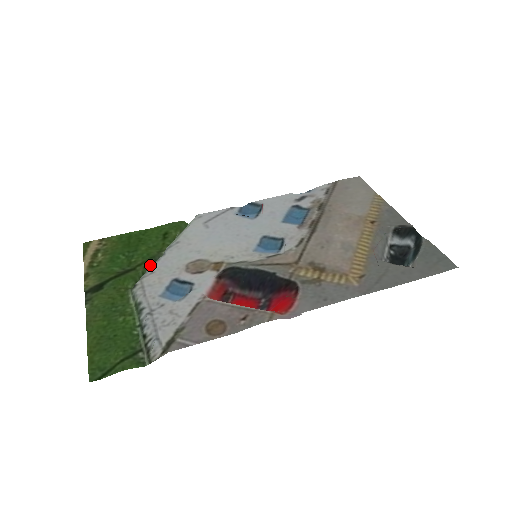
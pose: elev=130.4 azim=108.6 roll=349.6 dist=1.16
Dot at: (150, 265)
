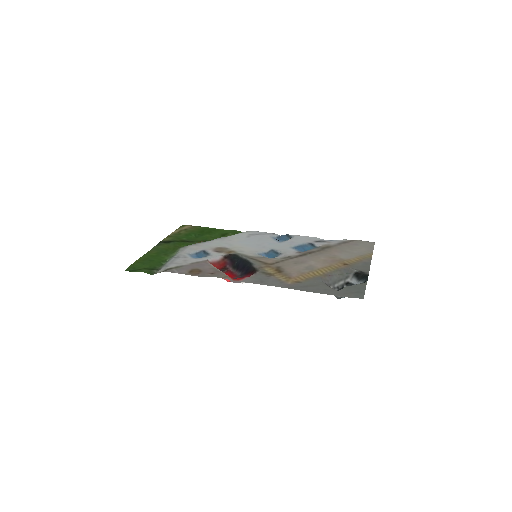
Dot at: occluded
